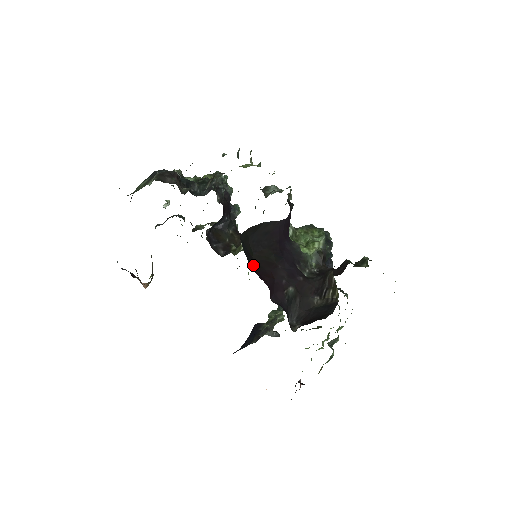
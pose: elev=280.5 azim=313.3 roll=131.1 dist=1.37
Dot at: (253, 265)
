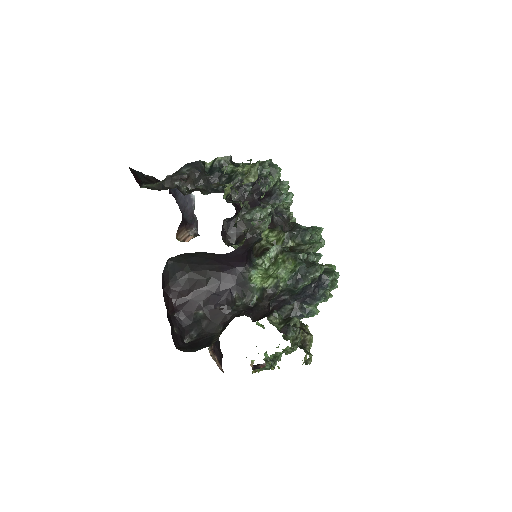
Dot at: (178, 282)
